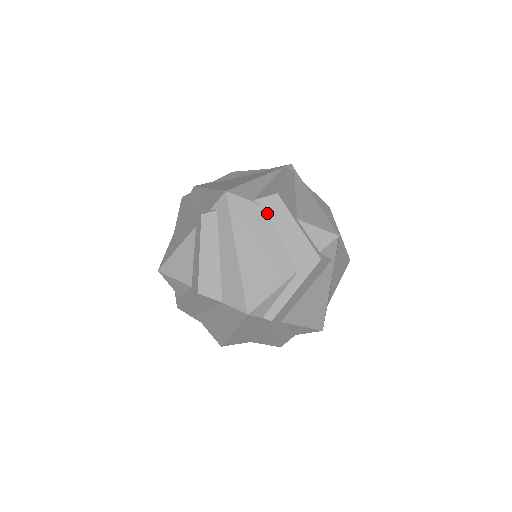
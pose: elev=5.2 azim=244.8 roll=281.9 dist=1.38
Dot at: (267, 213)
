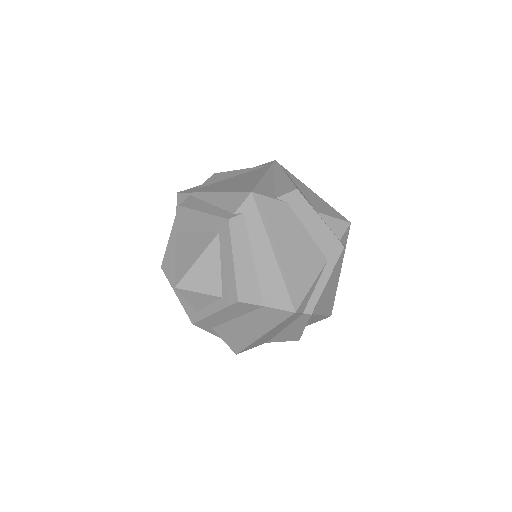
Dot at: (291, 209)
